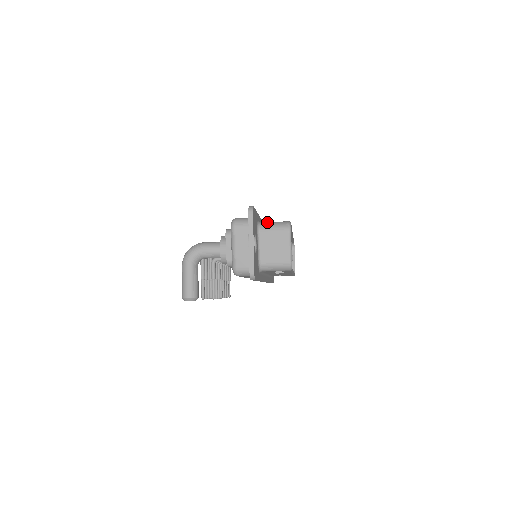
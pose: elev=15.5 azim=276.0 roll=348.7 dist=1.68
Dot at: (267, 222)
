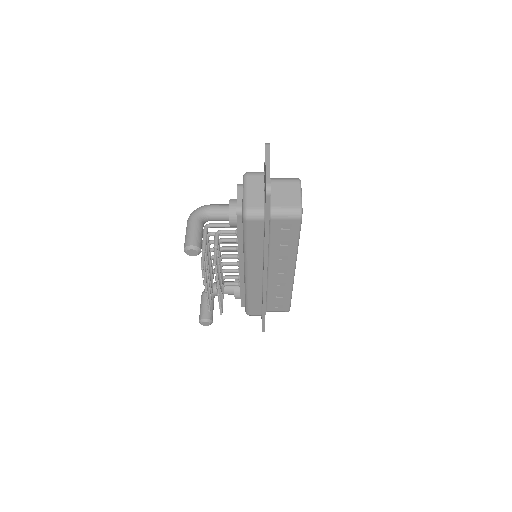
Dot at: occluded
